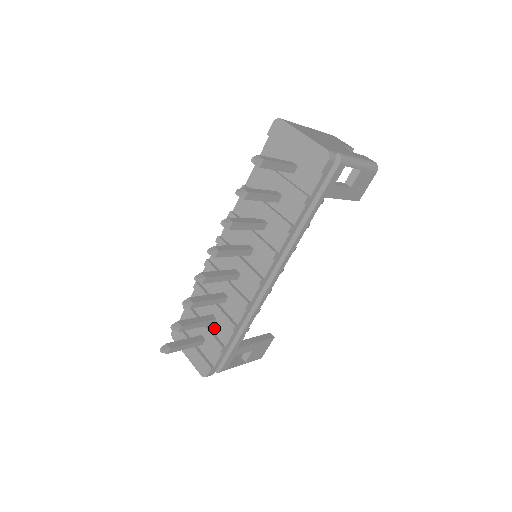
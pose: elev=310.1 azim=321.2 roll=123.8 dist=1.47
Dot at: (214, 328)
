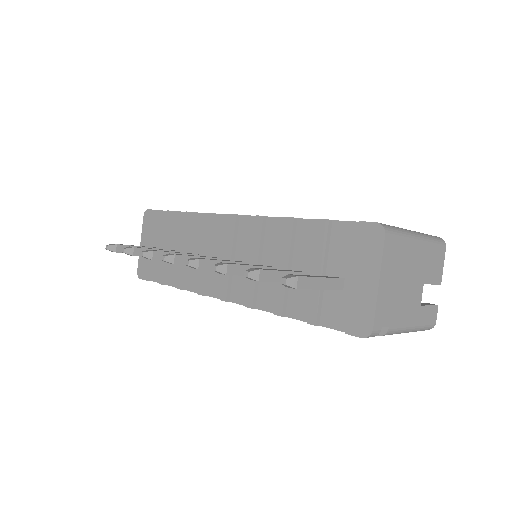
Dot at: occluded
